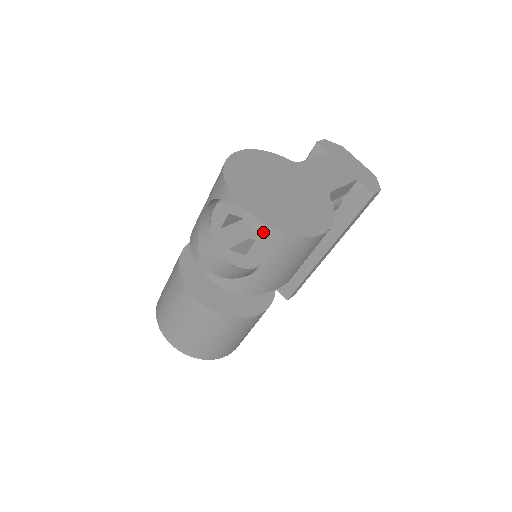
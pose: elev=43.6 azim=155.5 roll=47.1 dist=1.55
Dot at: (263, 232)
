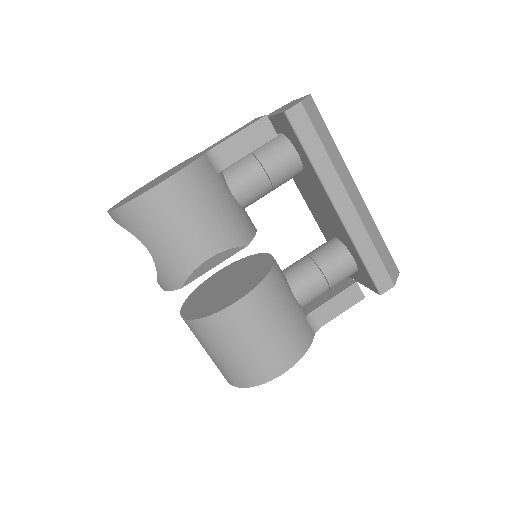
Dot at: (117, 218)
